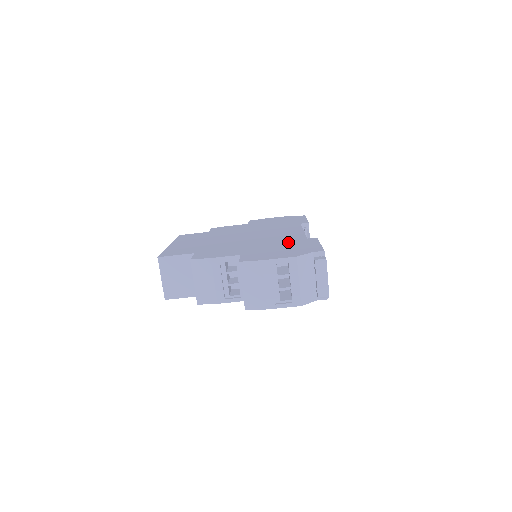
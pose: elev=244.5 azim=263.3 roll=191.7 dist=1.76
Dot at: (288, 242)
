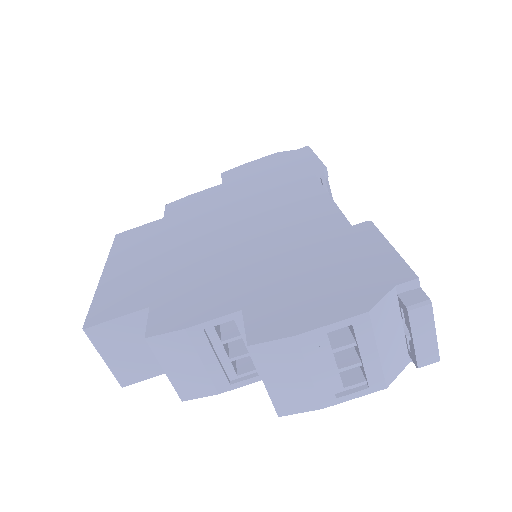
Dot at: (320, 245)
